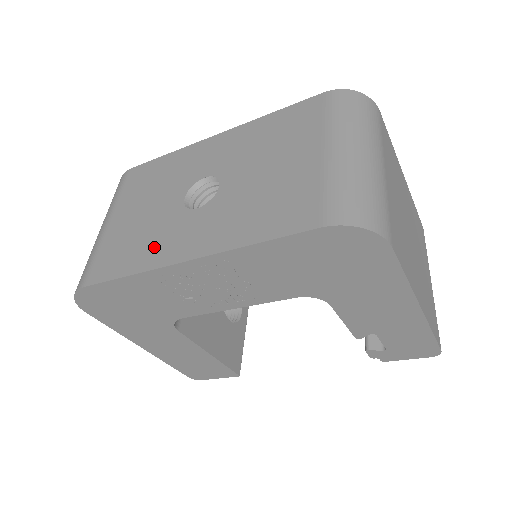
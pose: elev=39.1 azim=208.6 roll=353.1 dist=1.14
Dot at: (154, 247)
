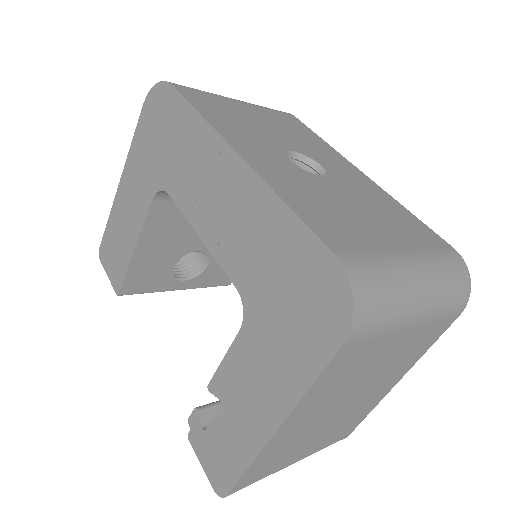
Dot at: (237, 130)
